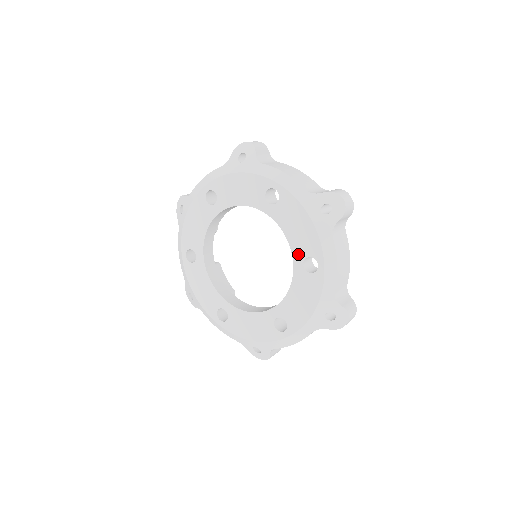
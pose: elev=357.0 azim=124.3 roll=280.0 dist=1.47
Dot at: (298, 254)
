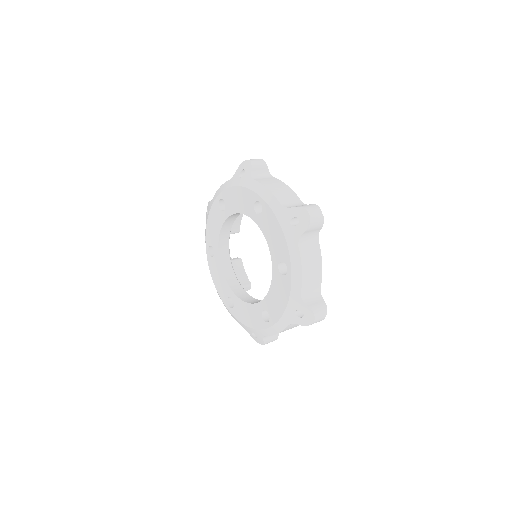
Dot at: (275, 258)
